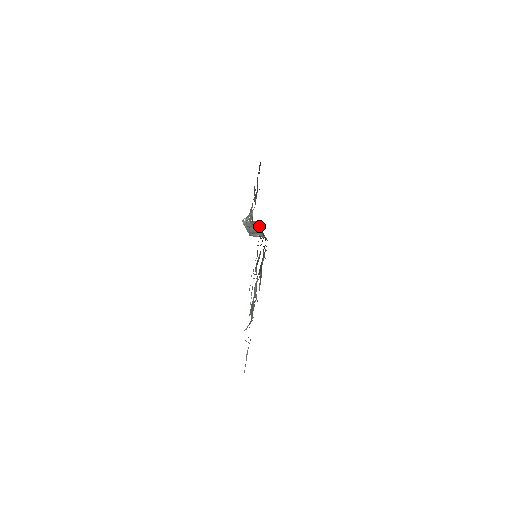
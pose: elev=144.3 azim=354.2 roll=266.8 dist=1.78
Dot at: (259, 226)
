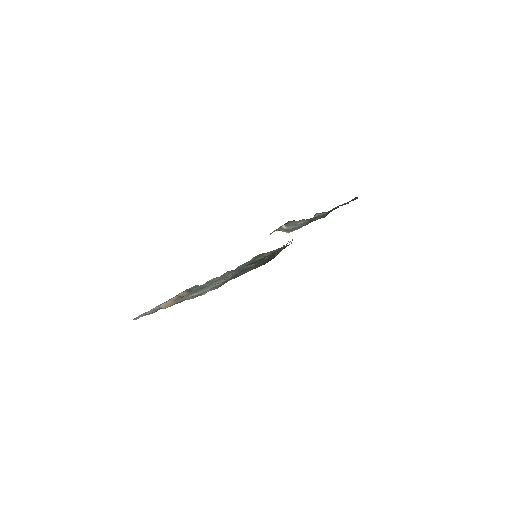
Dot at: occluded
